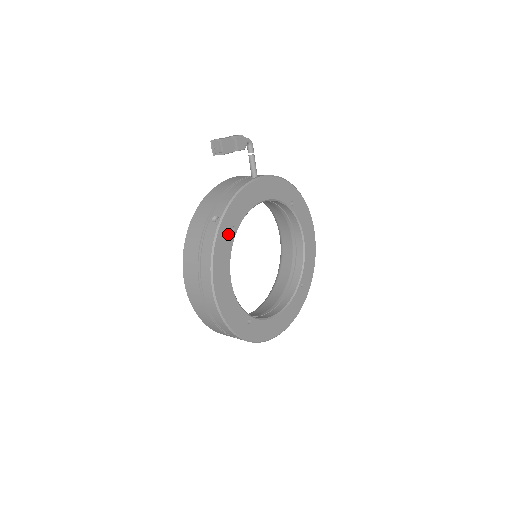
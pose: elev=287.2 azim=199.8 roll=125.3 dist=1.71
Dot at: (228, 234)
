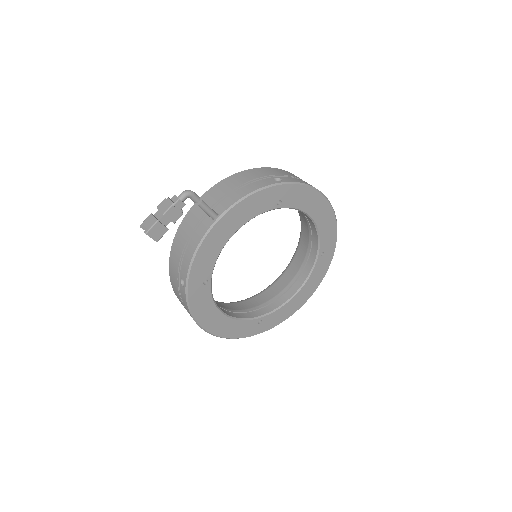
Dot at: (201, 290)
